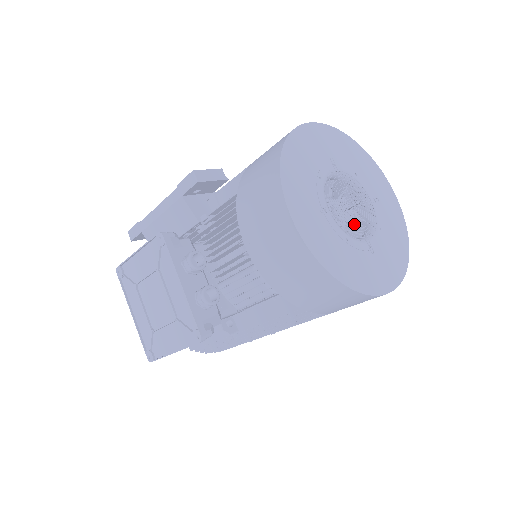
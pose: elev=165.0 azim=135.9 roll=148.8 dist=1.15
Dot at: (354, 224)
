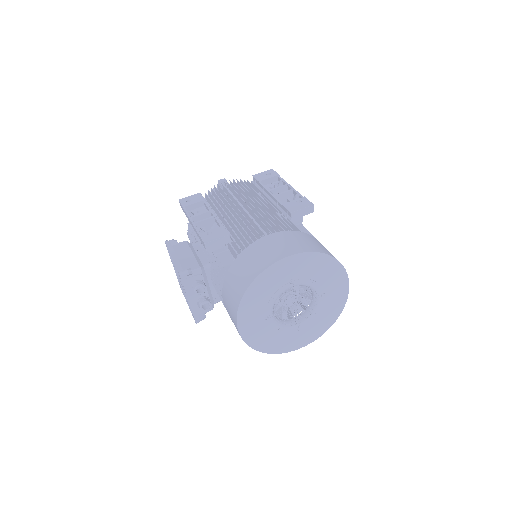
Dot at: occluded
